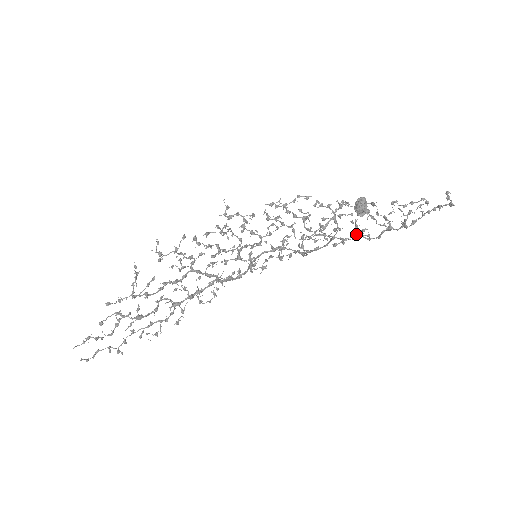
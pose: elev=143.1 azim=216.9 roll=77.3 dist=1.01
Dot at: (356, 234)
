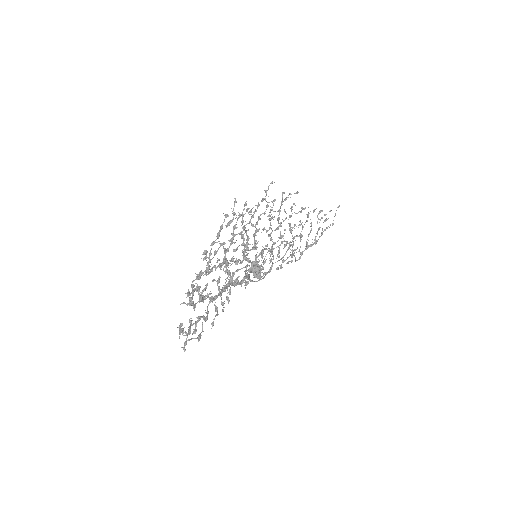
Dot at: (291, 254)
